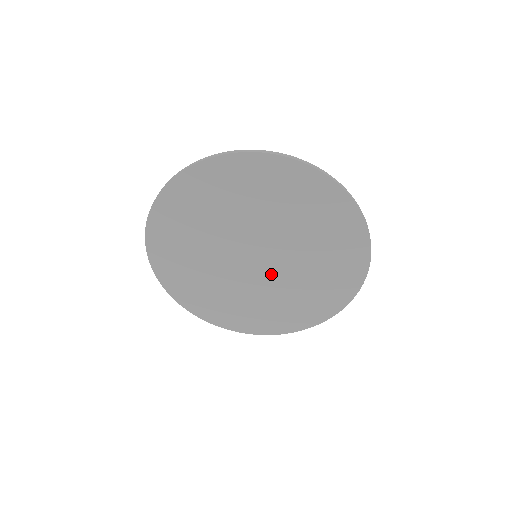
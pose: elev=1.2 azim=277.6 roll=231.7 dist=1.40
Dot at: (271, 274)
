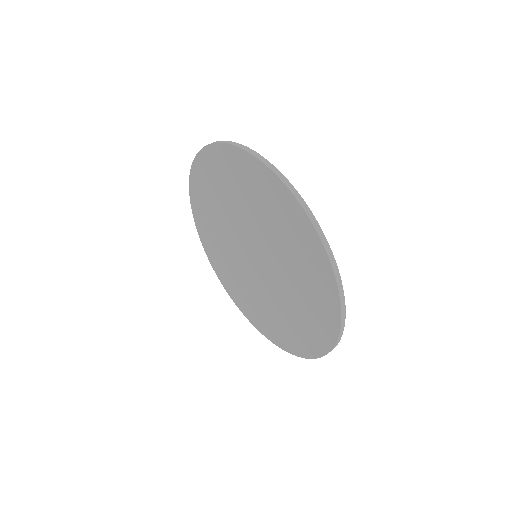
Dot at: (264, 281)
